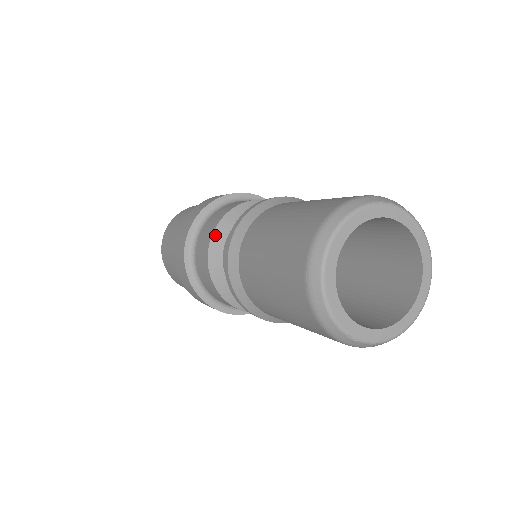
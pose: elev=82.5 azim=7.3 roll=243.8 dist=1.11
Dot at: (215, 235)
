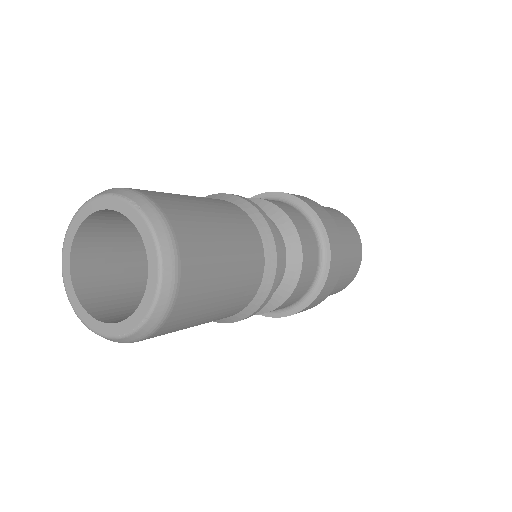
Dot at: occluded
